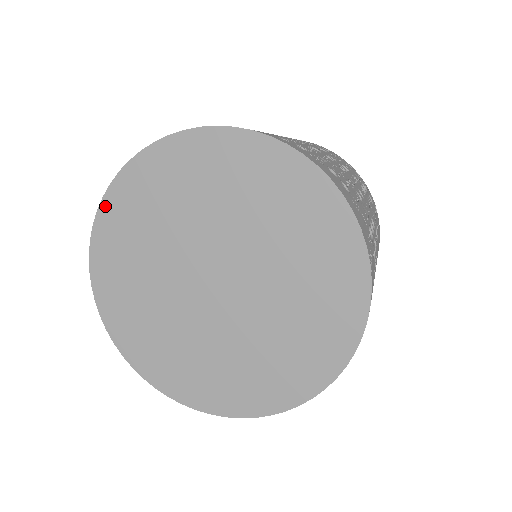
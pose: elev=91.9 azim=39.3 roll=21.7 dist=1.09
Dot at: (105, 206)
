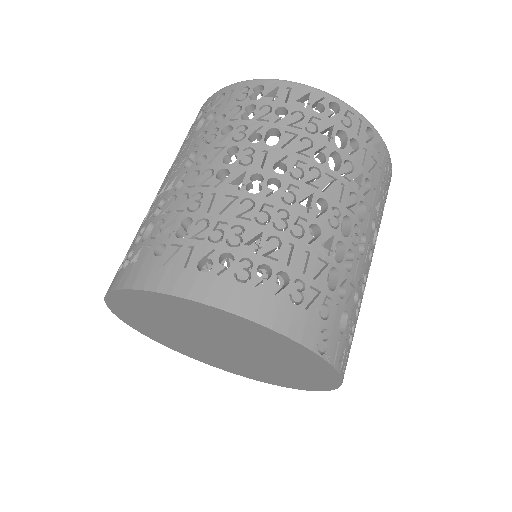
Dot at: (115, 312)
